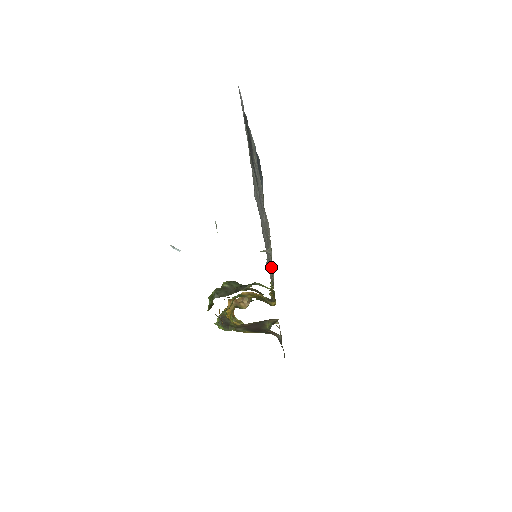
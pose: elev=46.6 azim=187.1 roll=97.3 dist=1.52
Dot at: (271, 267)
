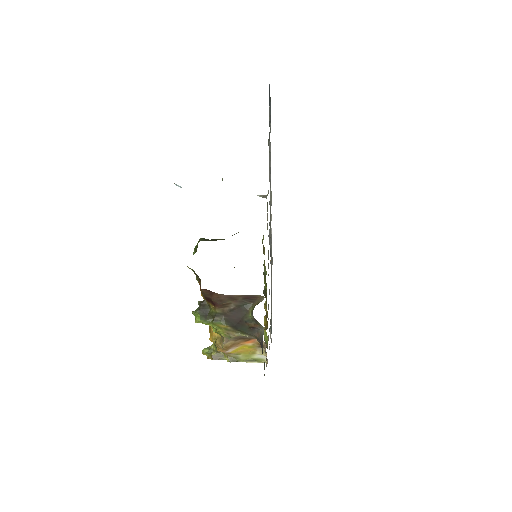
Dot at: occluded
